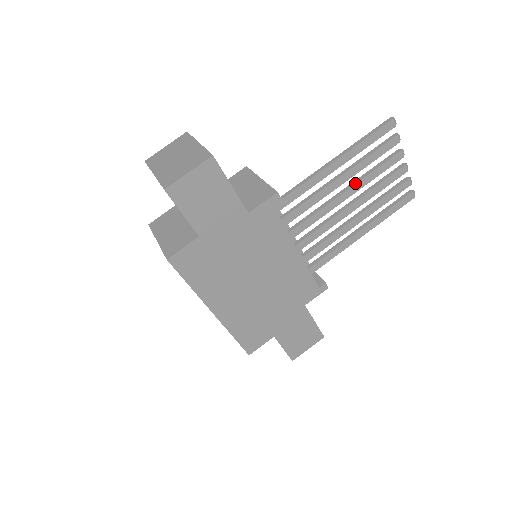
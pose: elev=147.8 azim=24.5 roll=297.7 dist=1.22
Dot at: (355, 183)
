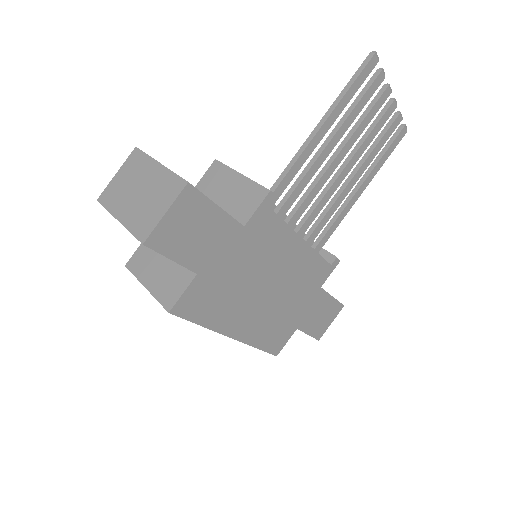
Dot at: (346, 142)
